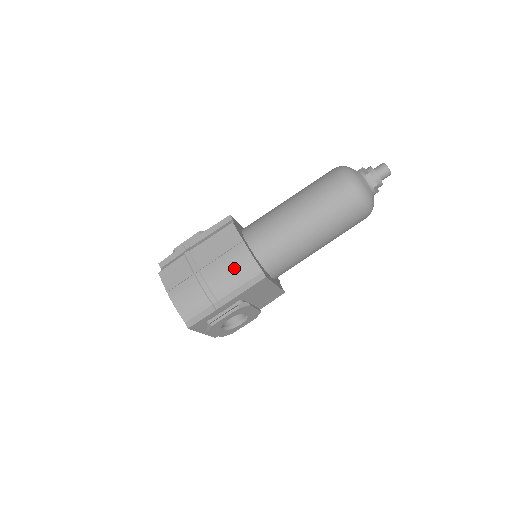
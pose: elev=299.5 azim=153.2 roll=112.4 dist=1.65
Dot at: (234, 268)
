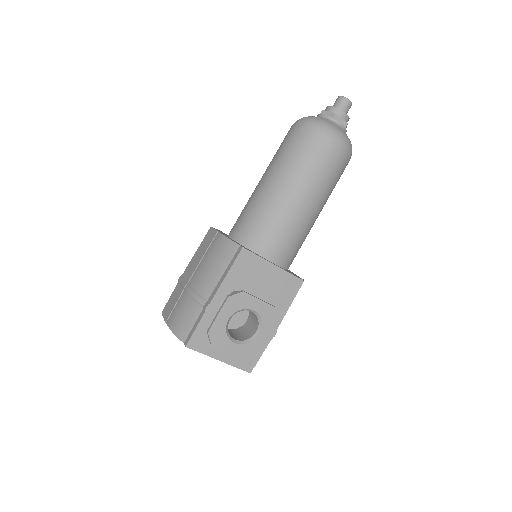
Dot at: (213, 259)
